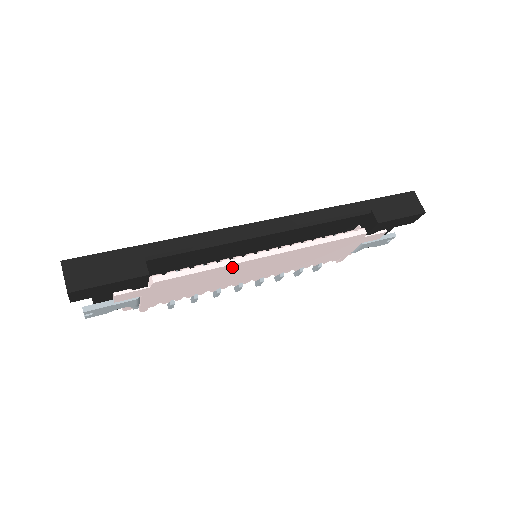
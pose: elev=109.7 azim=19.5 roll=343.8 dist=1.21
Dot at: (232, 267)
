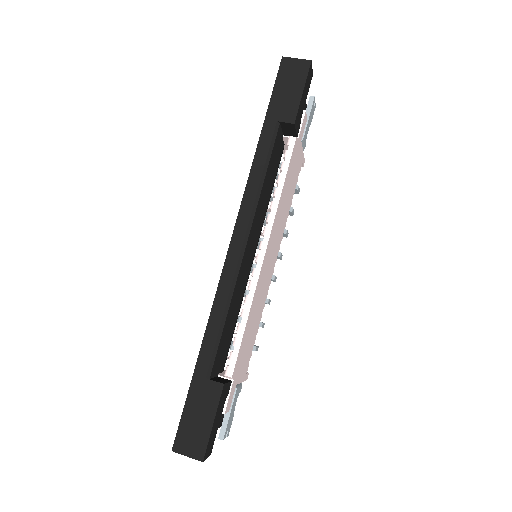
Dot at: (256, 295)
